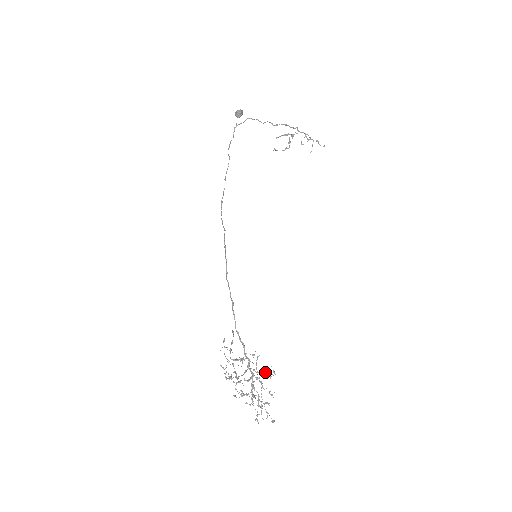
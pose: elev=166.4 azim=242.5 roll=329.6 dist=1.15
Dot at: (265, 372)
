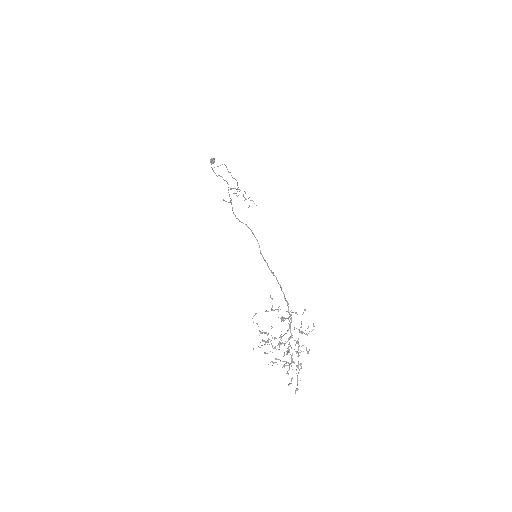
Dot at: (302, 331)
